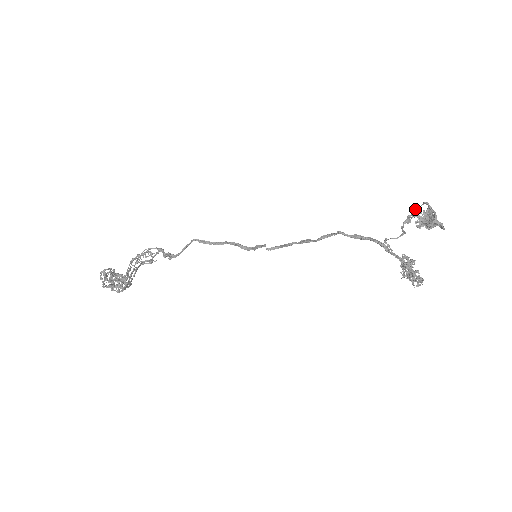
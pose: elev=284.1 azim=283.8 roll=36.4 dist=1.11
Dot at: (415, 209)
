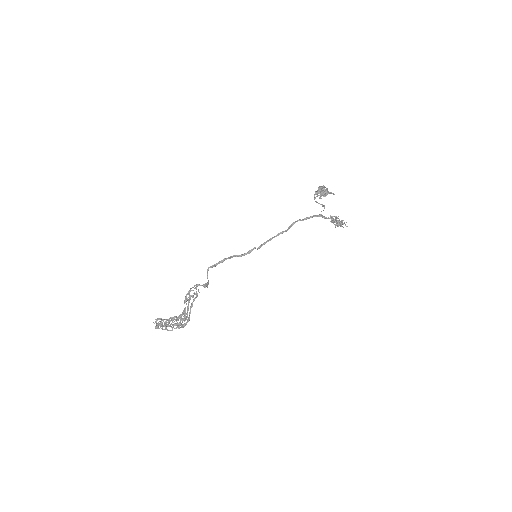
Dot at: (317, 191)
